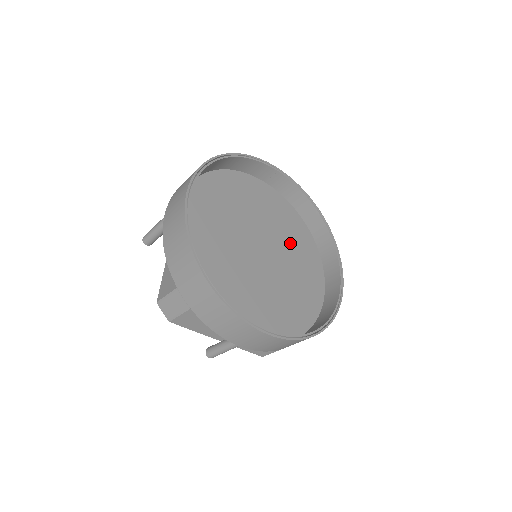
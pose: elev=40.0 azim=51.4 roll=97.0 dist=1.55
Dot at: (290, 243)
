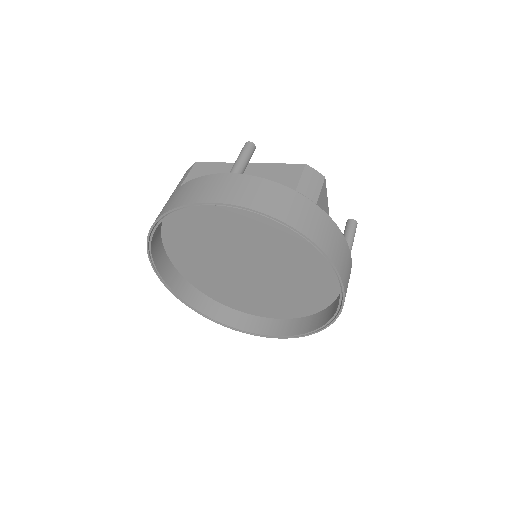
Dot at: (284, 245)
